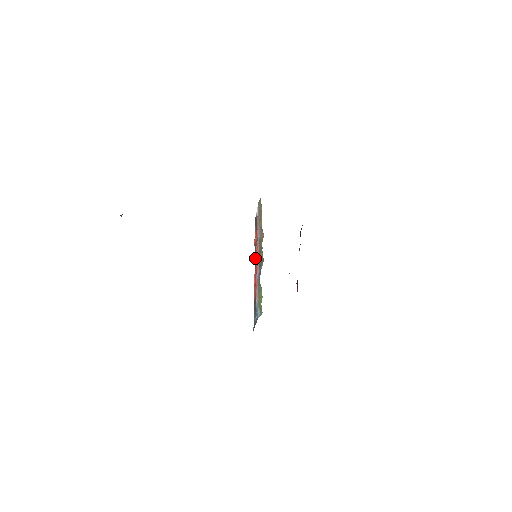
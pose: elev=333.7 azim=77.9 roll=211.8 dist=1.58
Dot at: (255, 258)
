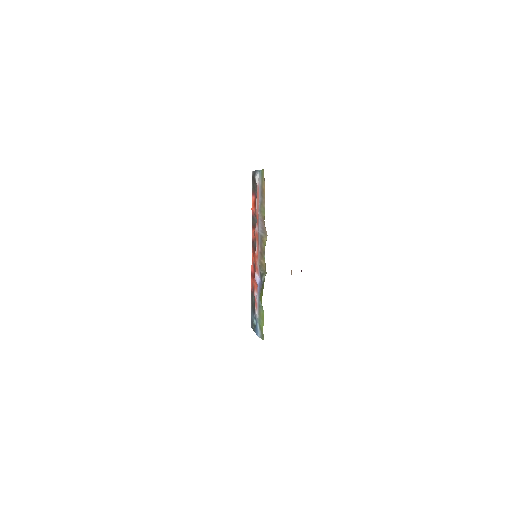
Dot at: (253, 236)
